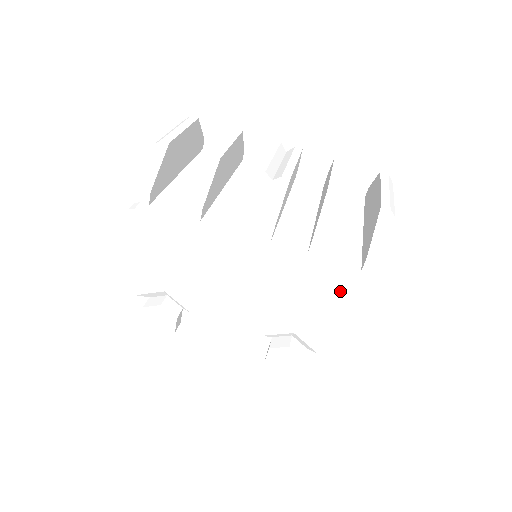
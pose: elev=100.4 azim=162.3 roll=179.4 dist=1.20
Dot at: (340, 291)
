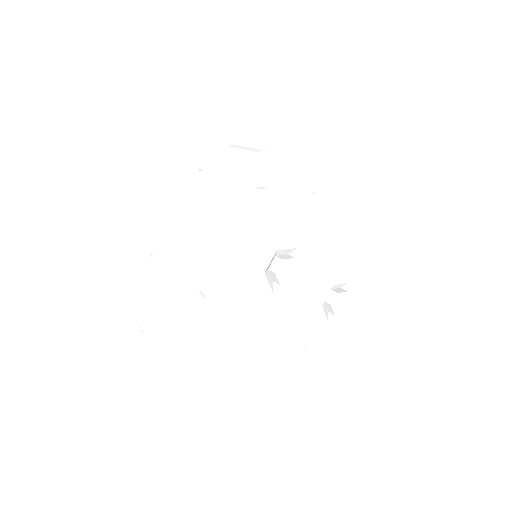
Dot at: (356, 261)
